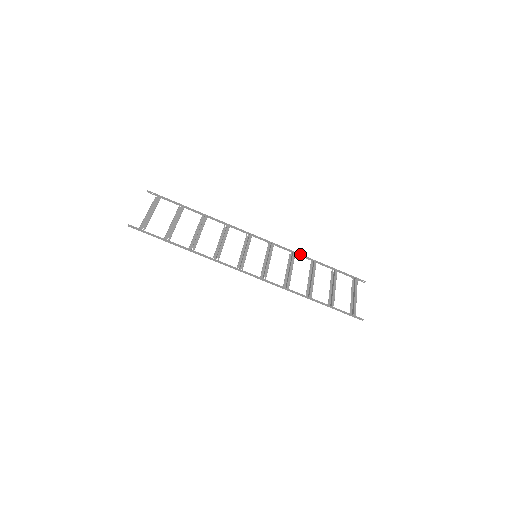
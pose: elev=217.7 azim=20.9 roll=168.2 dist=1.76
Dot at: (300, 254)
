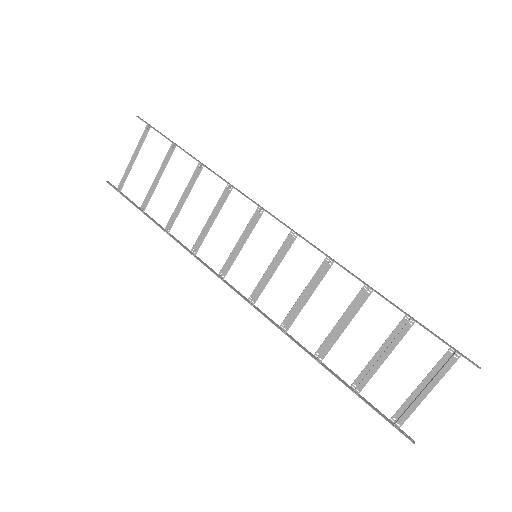
Dot at: (342, 267)
